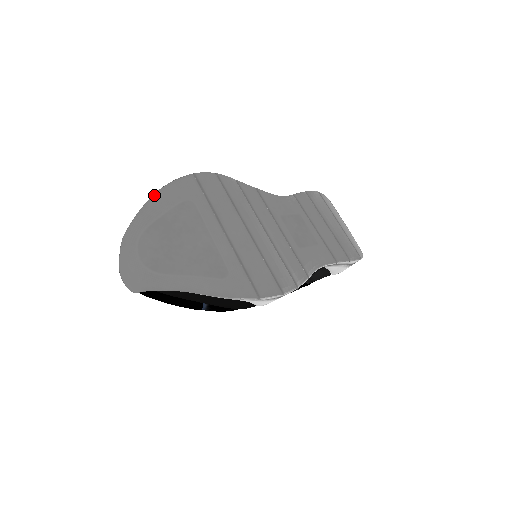
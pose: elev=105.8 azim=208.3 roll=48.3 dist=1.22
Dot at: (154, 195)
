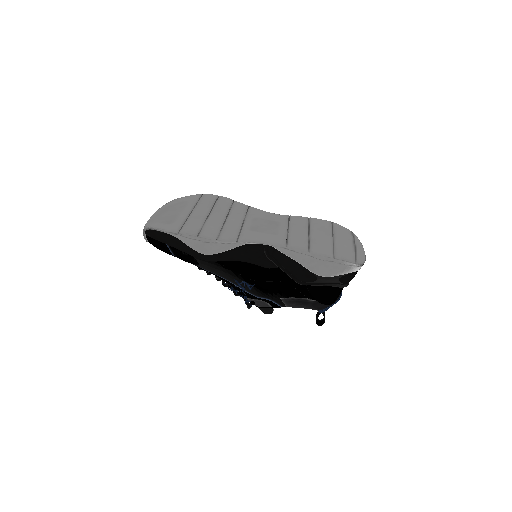
Dot at: (173, 200)
